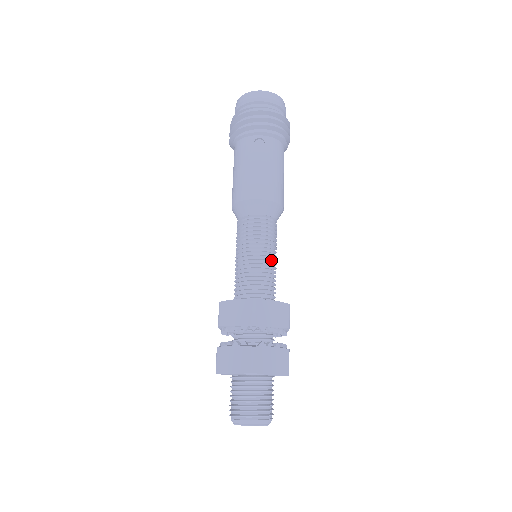
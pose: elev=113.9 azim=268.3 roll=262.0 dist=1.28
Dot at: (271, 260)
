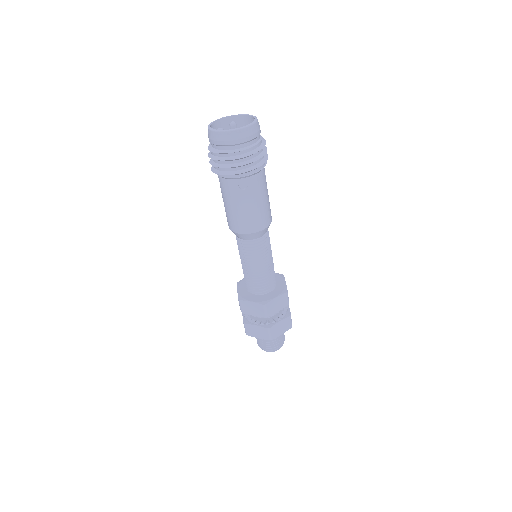
Dot at: (269, 263)
